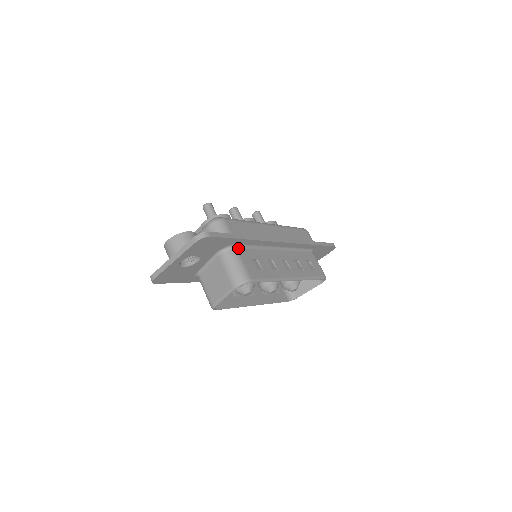
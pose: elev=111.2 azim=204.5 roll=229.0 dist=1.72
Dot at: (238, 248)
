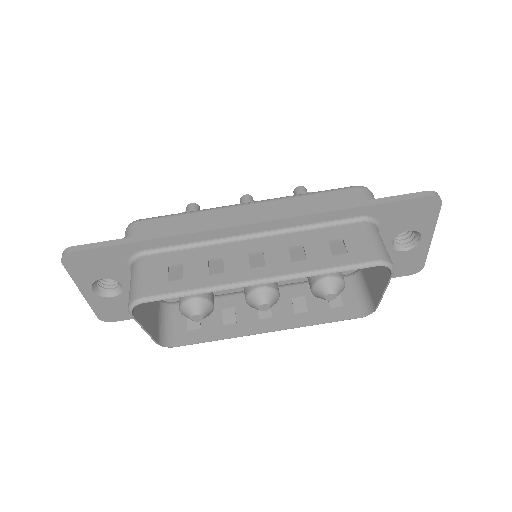
Dot at: (148, 255)
